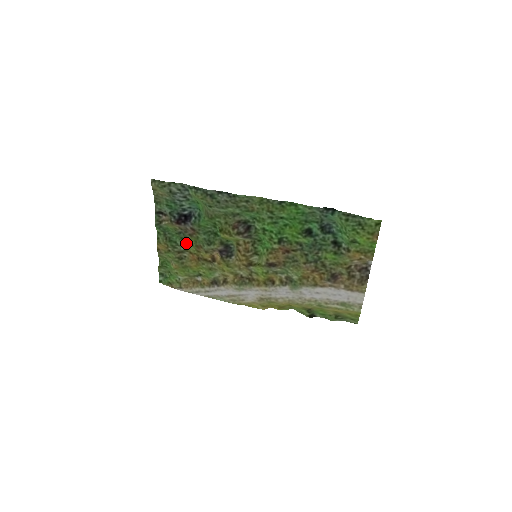
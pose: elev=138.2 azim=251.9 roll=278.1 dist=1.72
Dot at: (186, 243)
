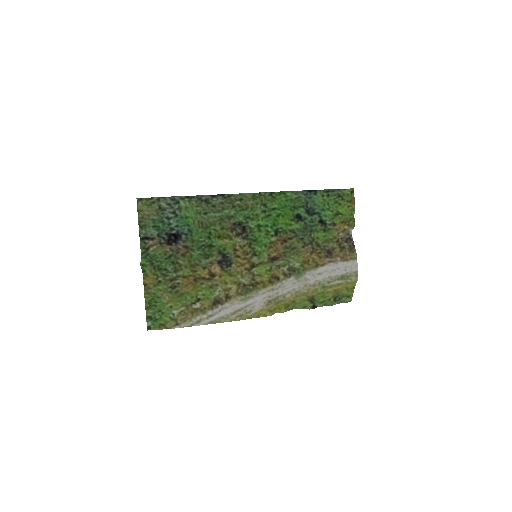
Dot at: (178, 267)
